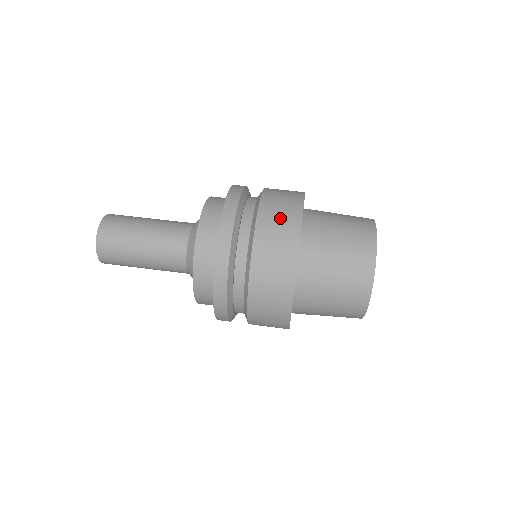
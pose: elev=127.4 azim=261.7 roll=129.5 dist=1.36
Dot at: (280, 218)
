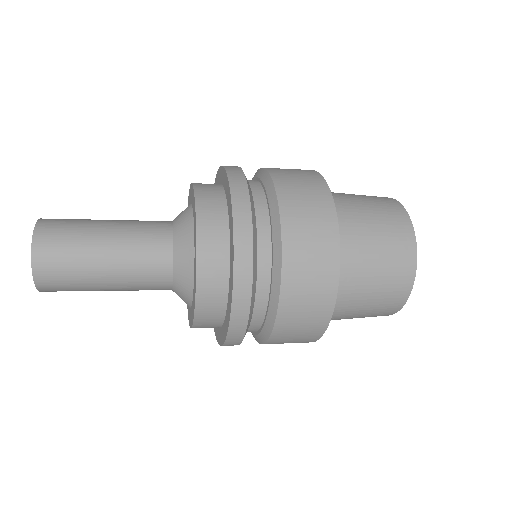
Dot at: occluded
